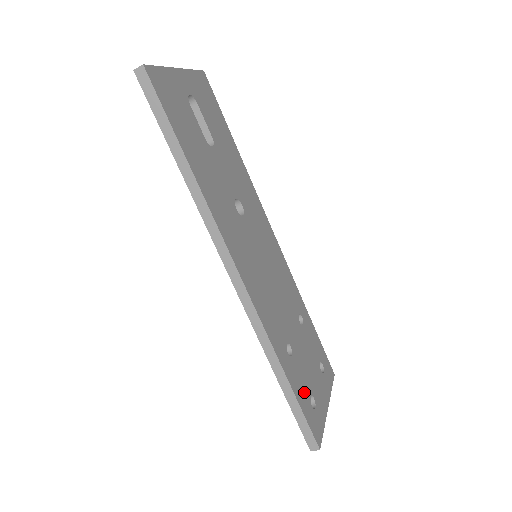
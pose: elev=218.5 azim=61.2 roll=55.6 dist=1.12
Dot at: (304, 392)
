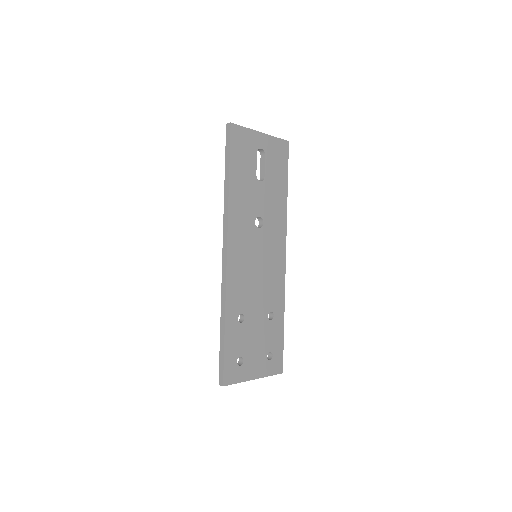
Dot at: (236, 349)
